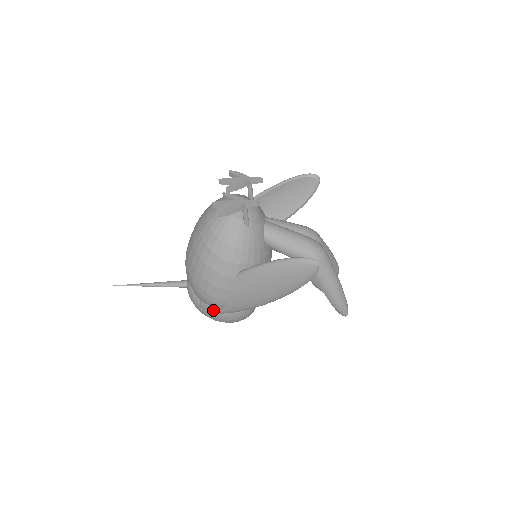
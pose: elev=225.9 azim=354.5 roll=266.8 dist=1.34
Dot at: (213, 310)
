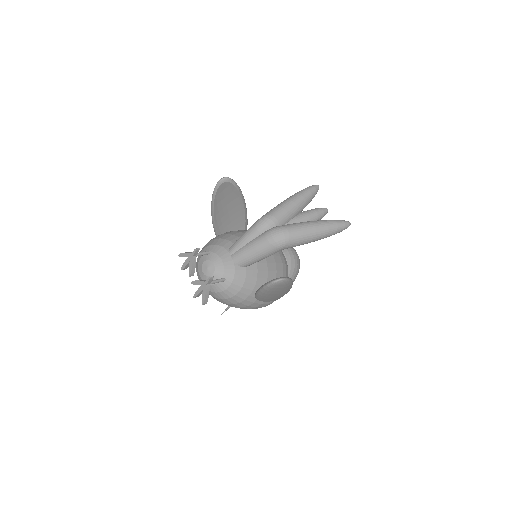
Dot at: occluded
